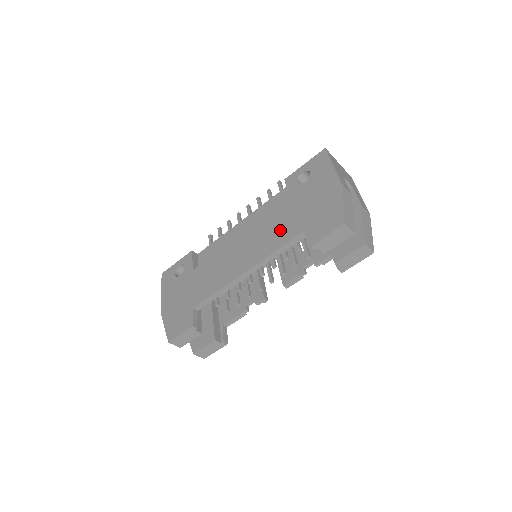
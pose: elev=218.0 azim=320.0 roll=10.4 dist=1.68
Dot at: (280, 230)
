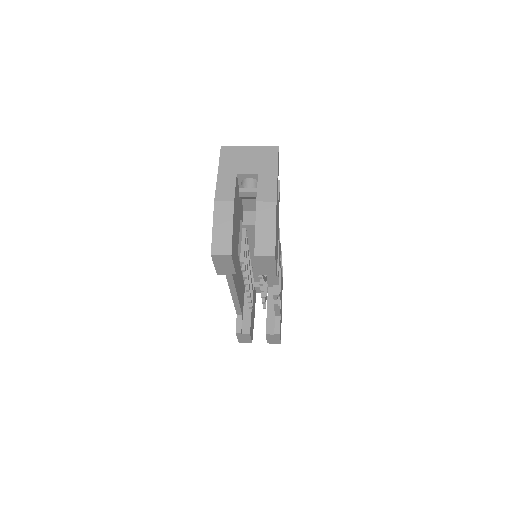
Dot at: occluded
